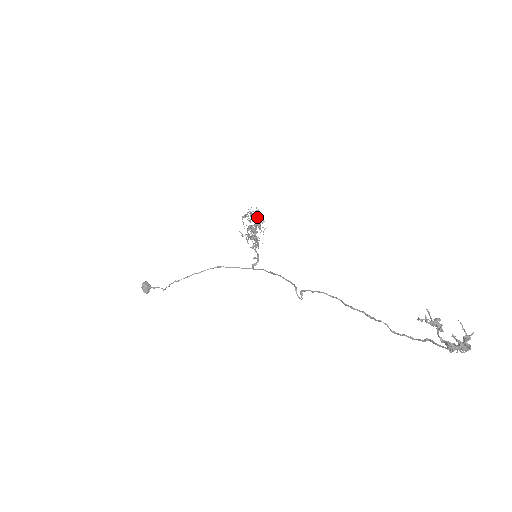
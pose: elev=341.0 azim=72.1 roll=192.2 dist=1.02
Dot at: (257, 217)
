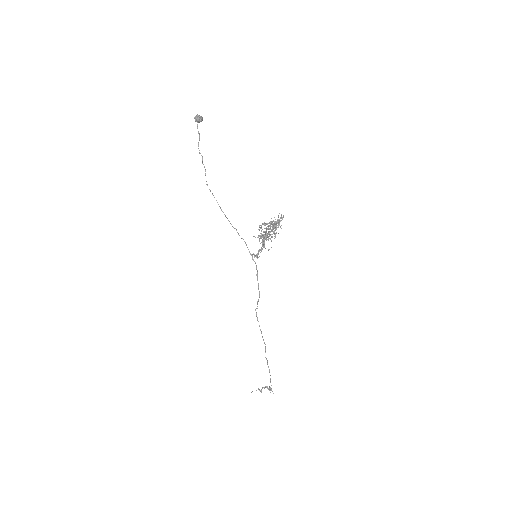
Dot at: occluded
